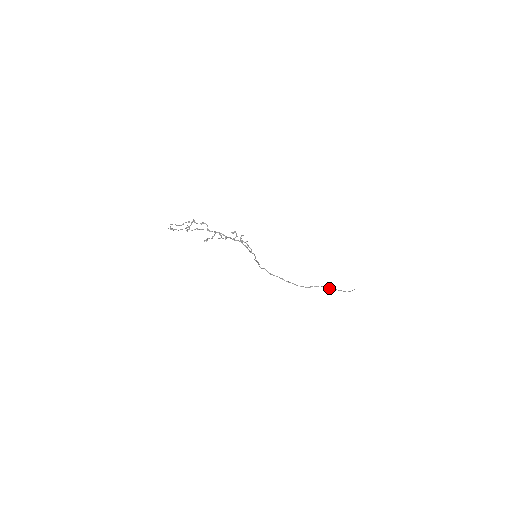
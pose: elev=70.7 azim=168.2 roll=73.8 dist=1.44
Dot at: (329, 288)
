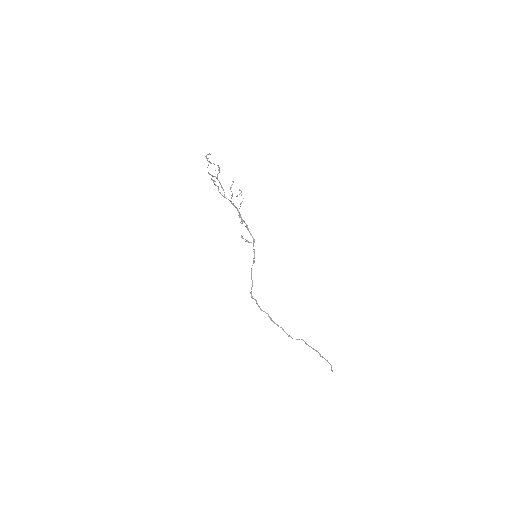
Dot at: (313, 348)
